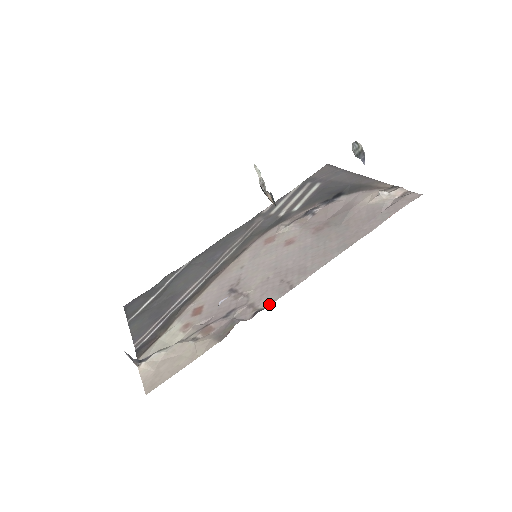
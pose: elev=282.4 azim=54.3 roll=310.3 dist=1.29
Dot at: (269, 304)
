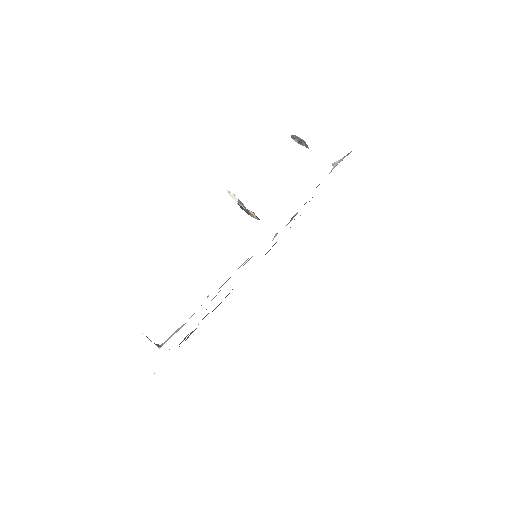
Dot at: occluded
